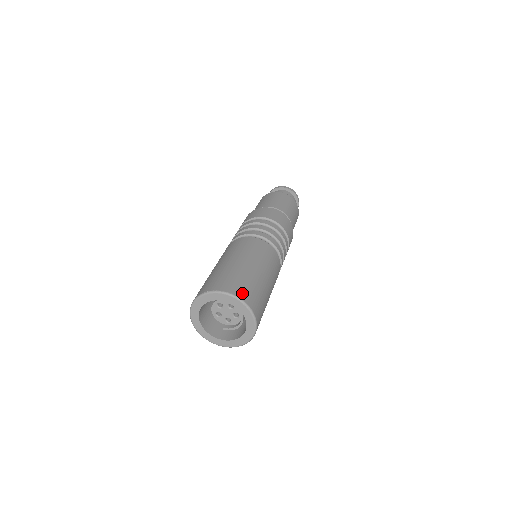
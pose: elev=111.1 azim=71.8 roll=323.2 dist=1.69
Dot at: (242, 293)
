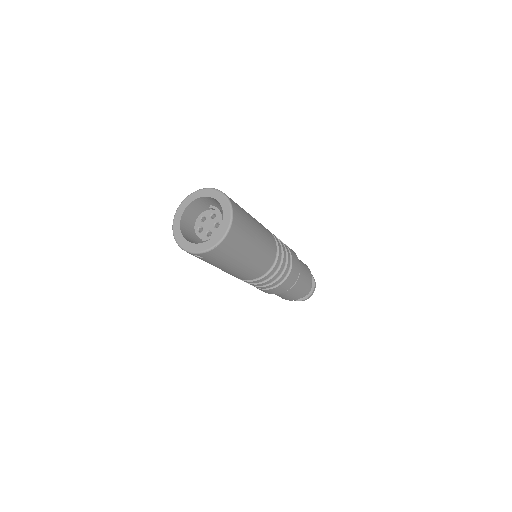
Dot at: occluded
